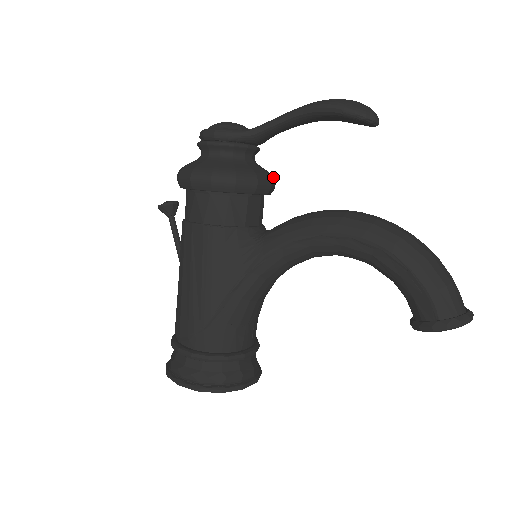
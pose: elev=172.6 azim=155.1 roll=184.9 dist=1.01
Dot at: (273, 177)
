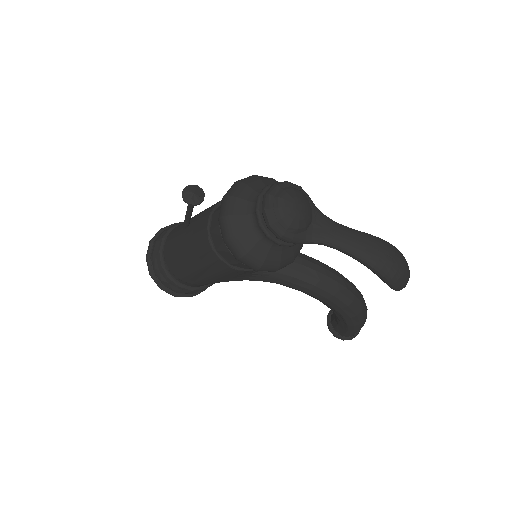
Dot at: occluded
